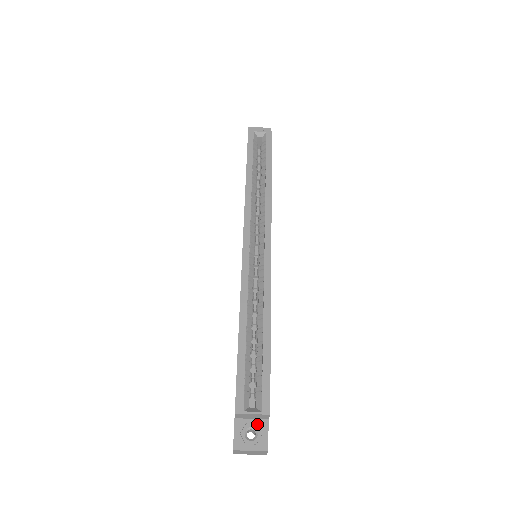
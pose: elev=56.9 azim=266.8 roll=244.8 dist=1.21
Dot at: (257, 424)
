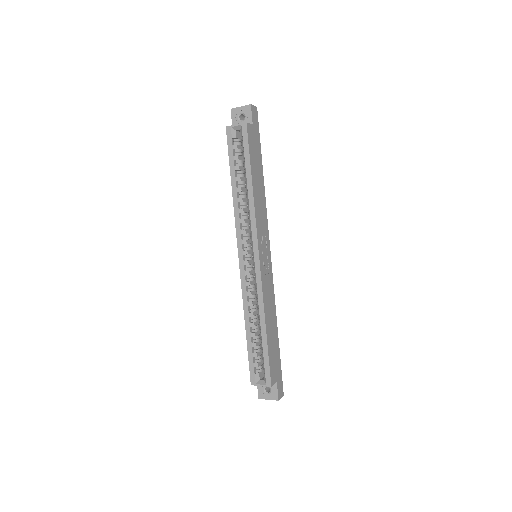
Dot at: occluded
